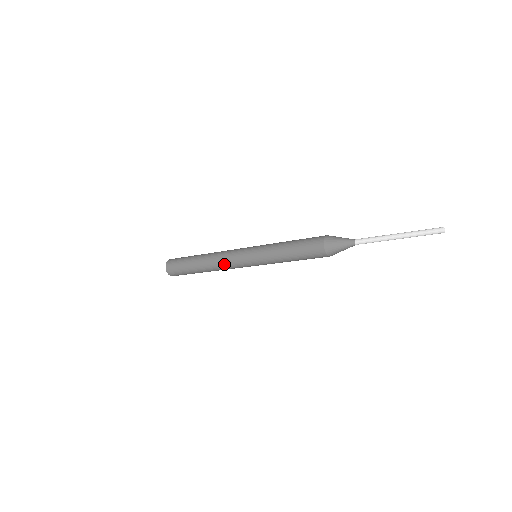
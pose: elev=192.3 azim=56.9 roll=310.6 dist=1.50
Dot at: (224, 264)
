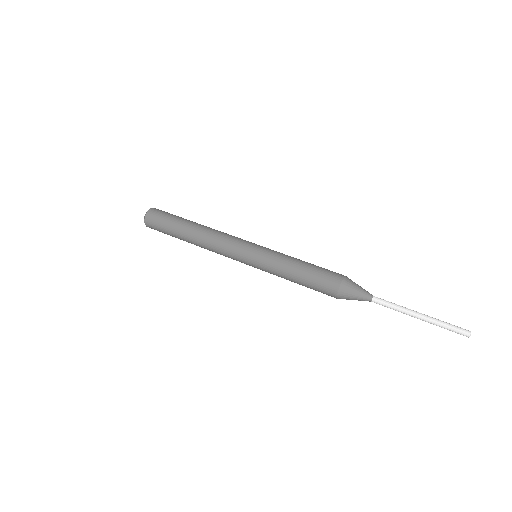
Dot at: occluded
